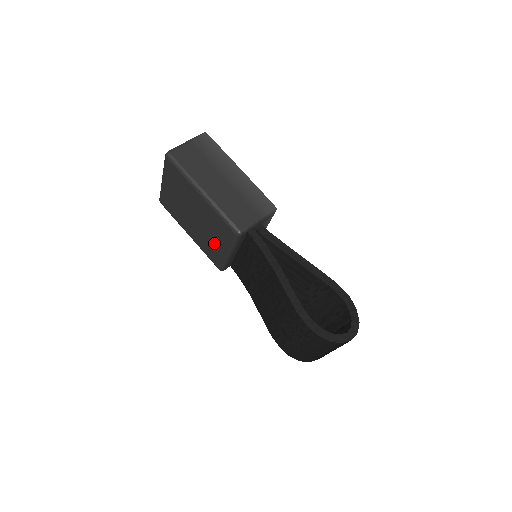
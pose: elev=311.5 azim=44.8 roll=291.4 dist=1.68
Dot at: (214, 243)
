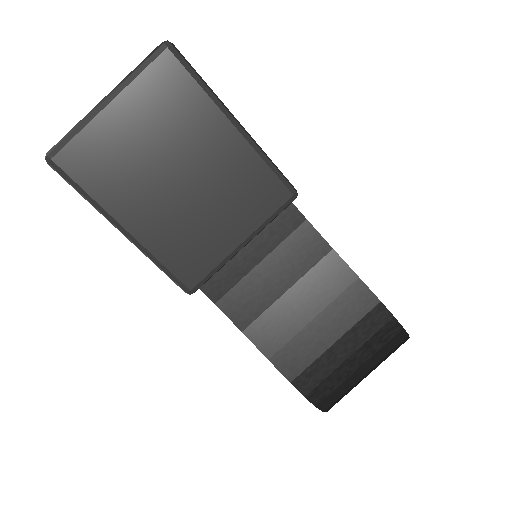
Dot at: (213, 228)
